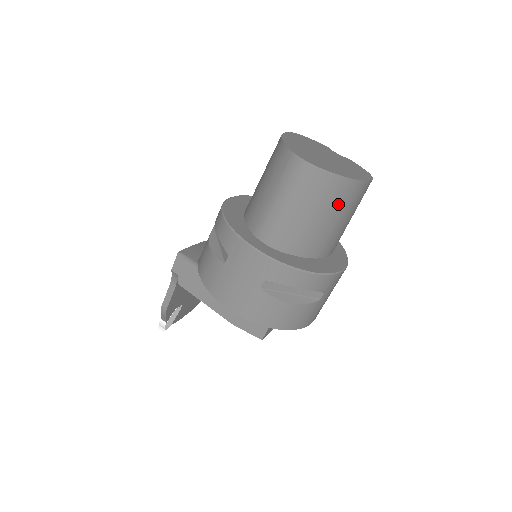
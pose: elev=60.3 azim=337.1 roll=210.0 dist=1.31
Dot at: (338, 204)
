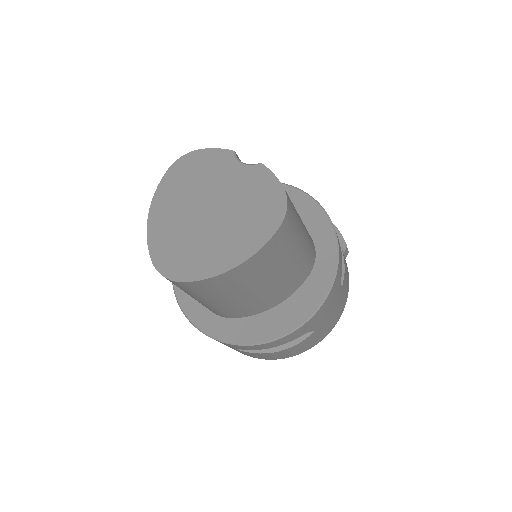
Dot at: (247, 282)
